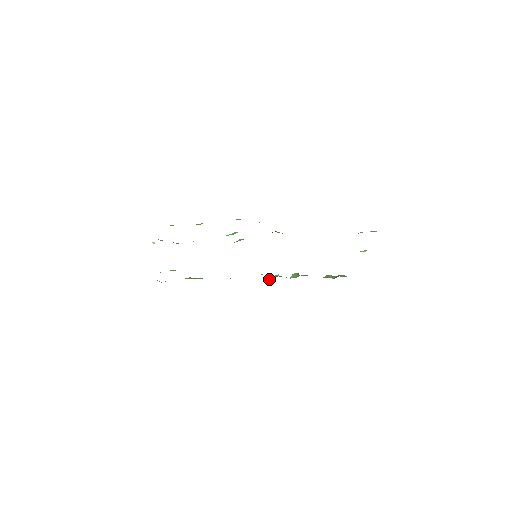
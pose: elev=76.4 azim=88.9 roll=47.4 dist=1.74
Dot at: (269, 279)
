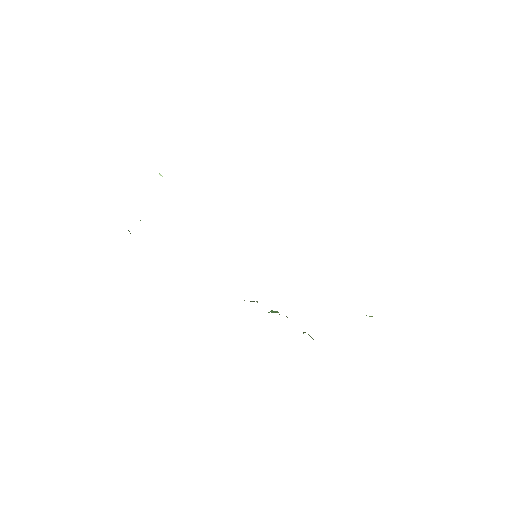
Dot at: occluded
